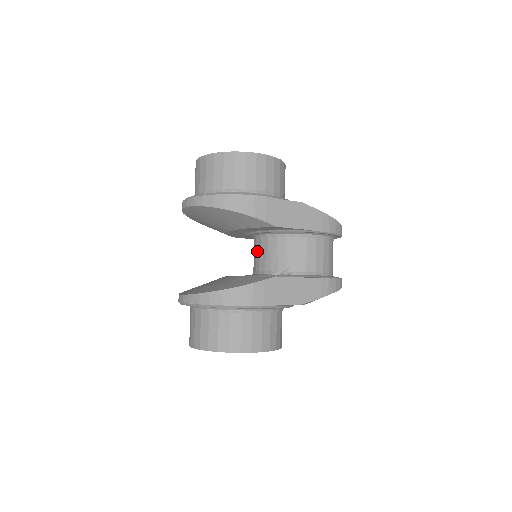
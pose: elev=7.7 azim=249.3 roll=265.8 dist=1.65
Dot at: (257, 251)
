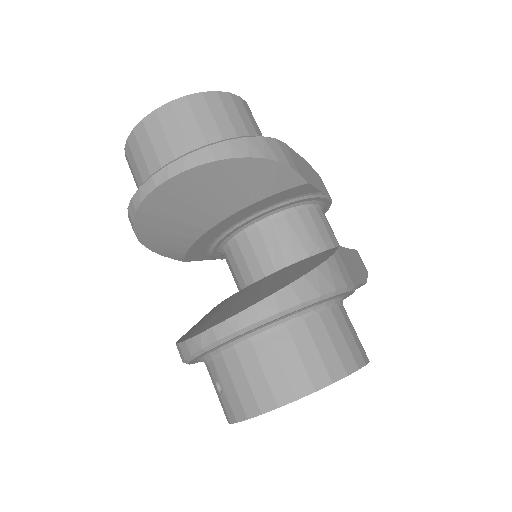
Dot at: (256, 248)
